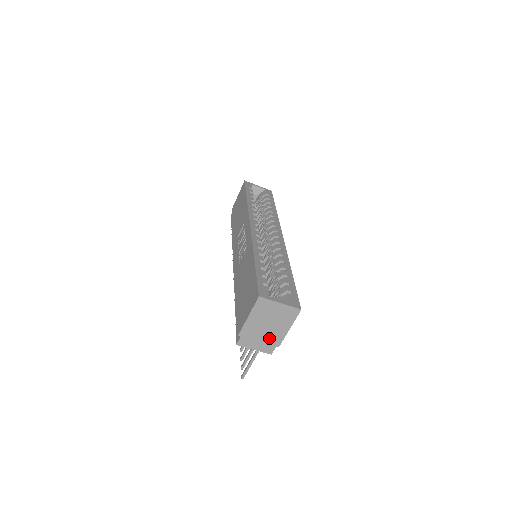
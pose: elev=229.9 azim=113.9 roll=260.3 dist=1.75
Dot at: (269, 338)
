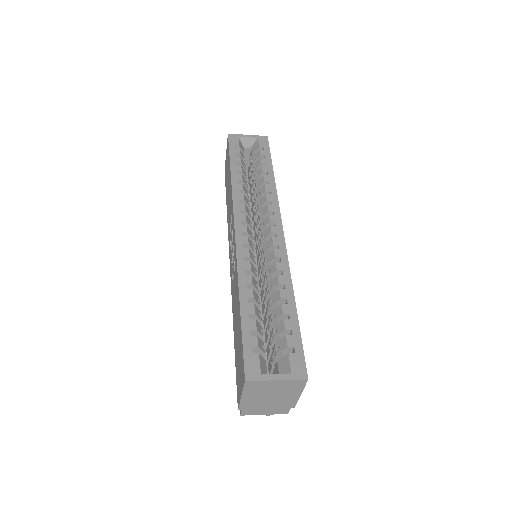
Dot at: (278, 405)
